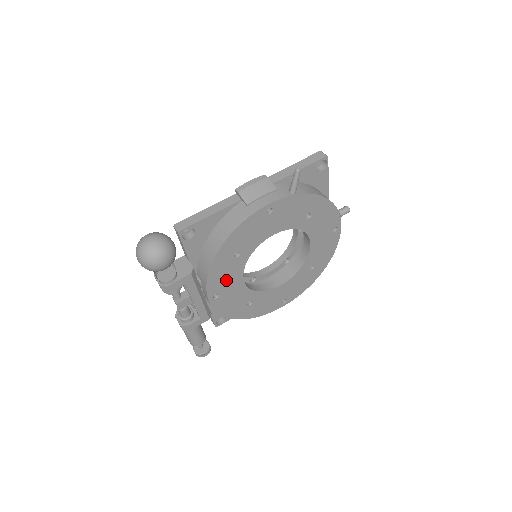
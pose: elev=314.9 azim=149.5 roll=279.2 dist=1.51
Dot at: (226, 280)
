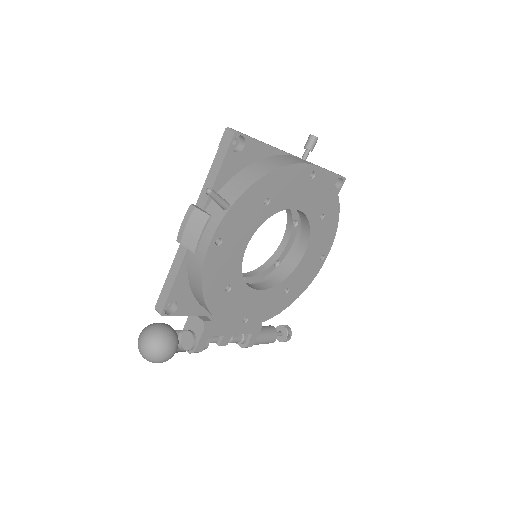
Dot at: (241, 306)
